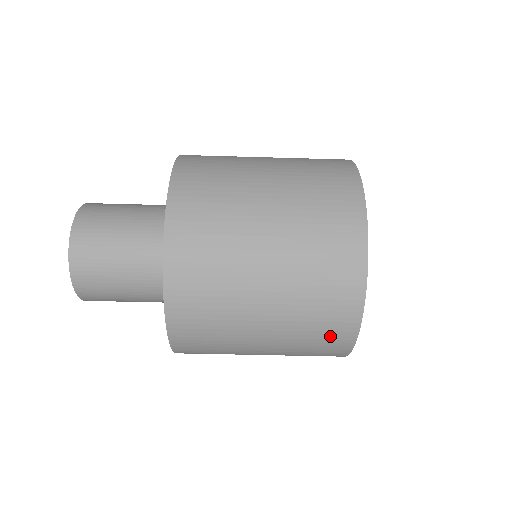
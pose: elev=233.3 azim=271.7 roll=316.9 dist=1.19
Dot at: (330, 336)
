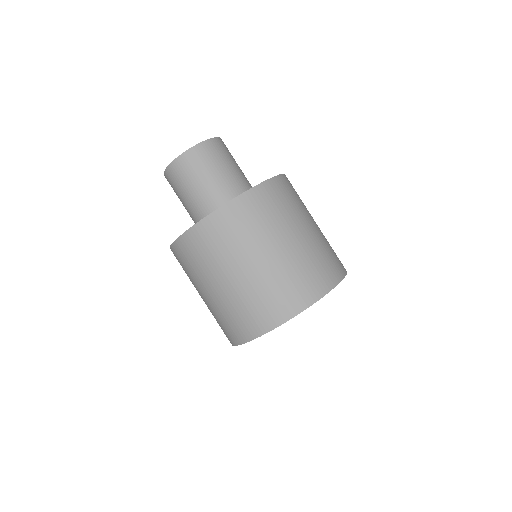
Dot at: (314, 280)
